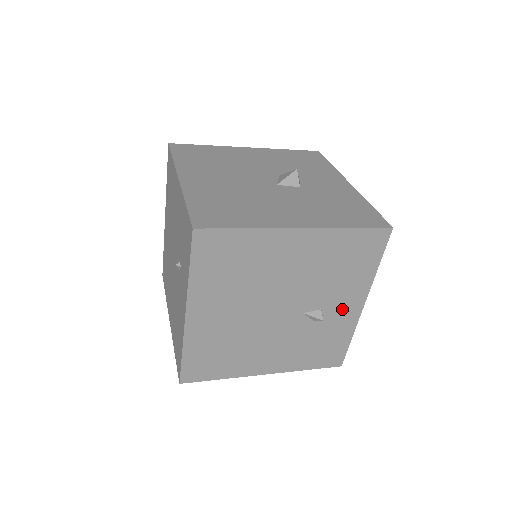
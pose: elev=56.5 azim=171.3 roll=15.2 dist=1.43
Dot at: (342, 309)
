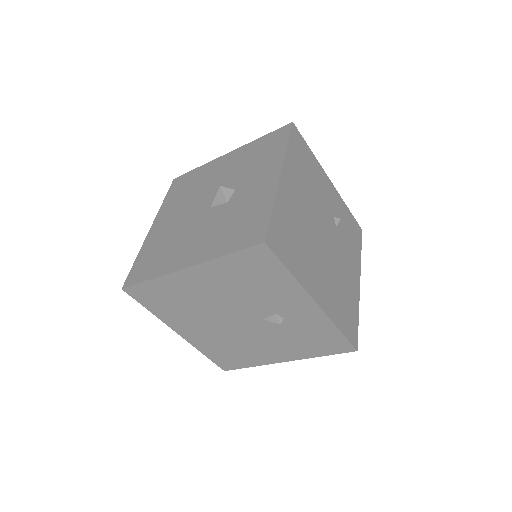
Dot at: (297, 310)
